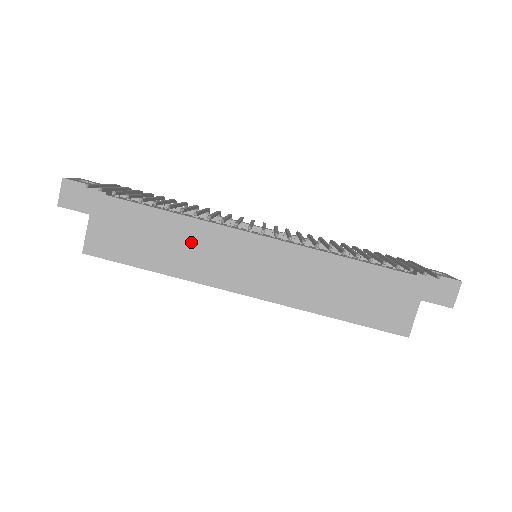
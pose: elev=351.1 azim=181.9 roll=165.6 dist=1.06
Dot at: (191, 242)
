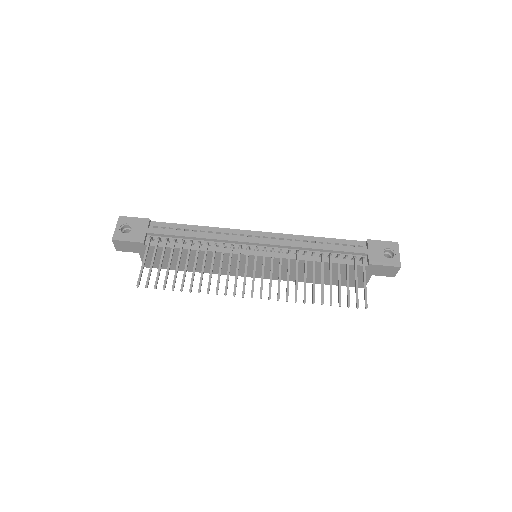
Dot at: (210, 260)
